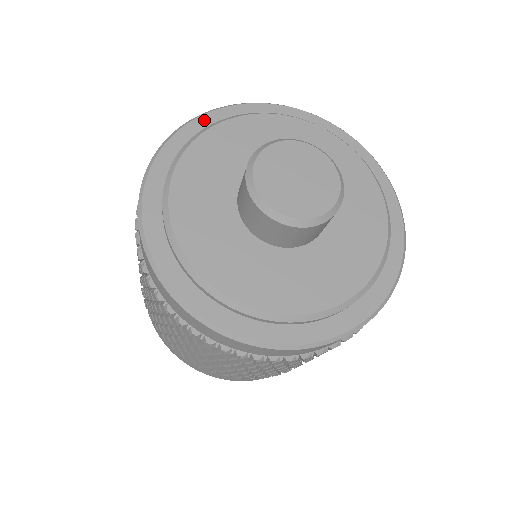
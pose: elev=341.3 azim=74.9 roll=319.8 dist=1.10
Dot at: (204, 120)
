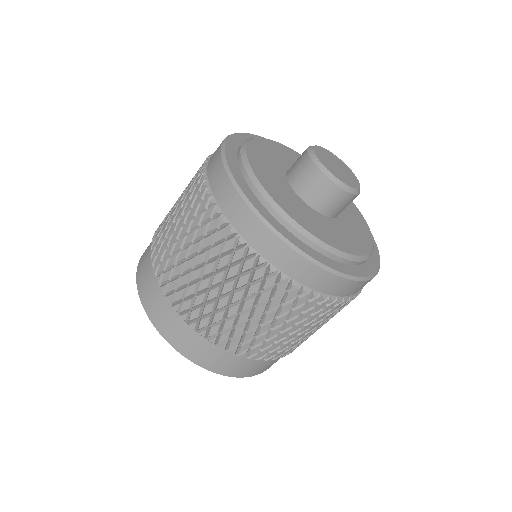
Dot at: (235, 138)
